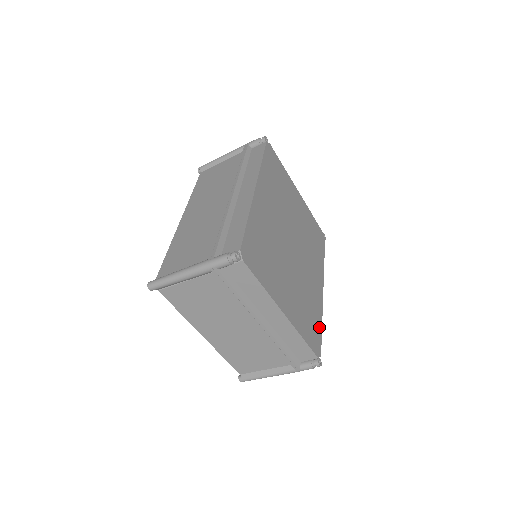
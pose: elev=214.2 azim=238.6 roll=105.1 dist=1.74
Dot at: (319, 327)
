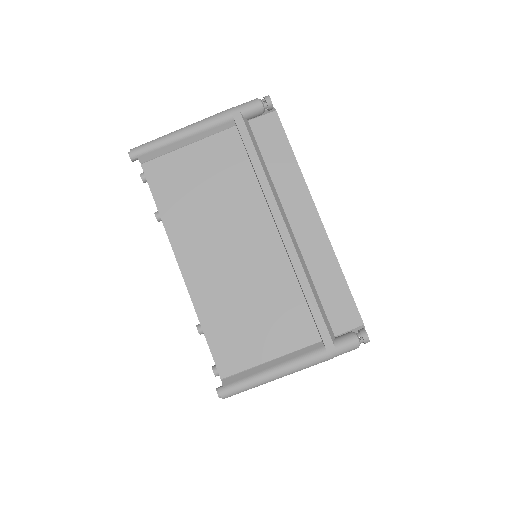
Dot at: occluded
